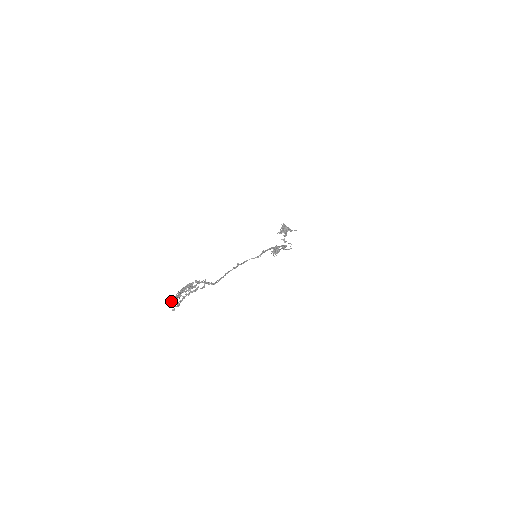
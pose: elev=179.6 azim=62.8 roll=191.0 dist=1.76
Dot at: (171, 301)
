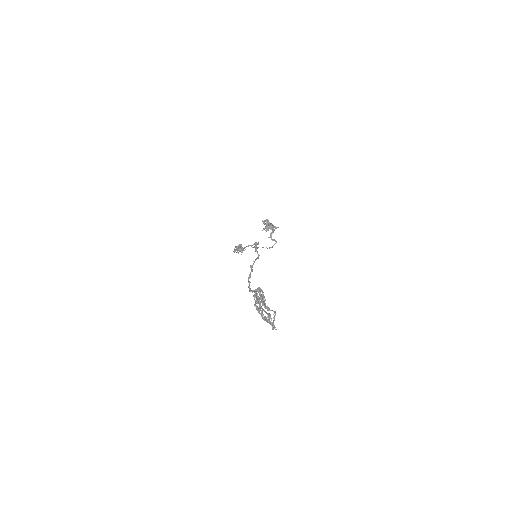
Dot at: occluded
